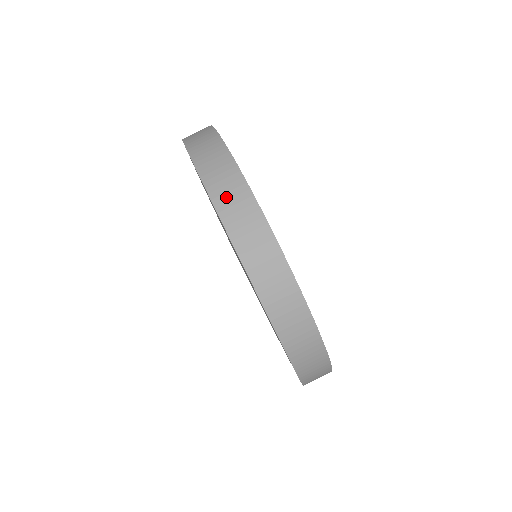
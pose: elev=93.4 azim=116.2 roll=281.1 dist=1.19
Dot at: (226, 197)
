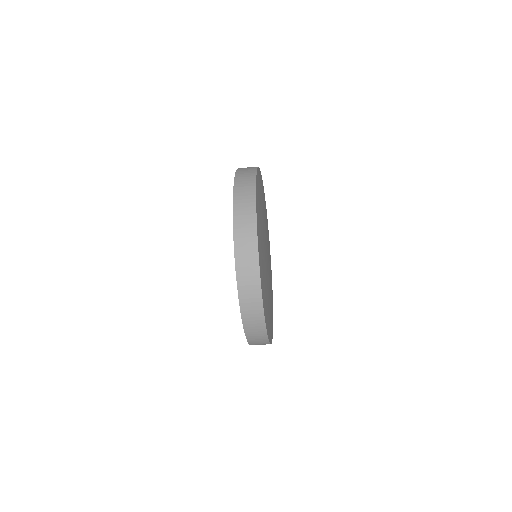
Dot at: (255, 342)
